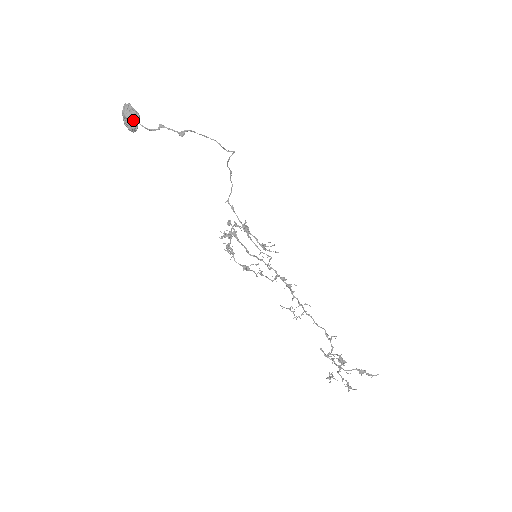
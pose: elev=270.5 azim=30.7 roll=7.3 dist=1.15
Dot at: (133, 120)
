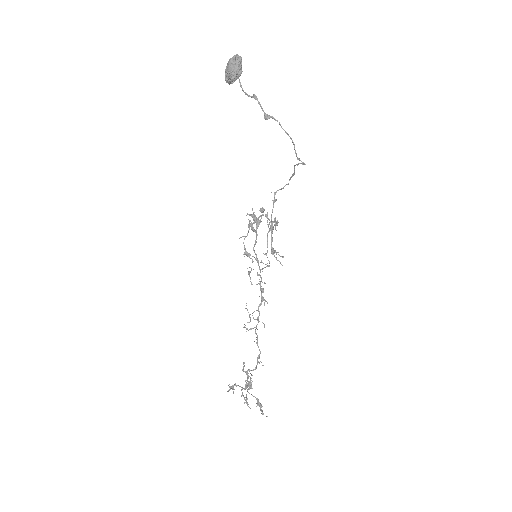
Dot at: (232, 75)
